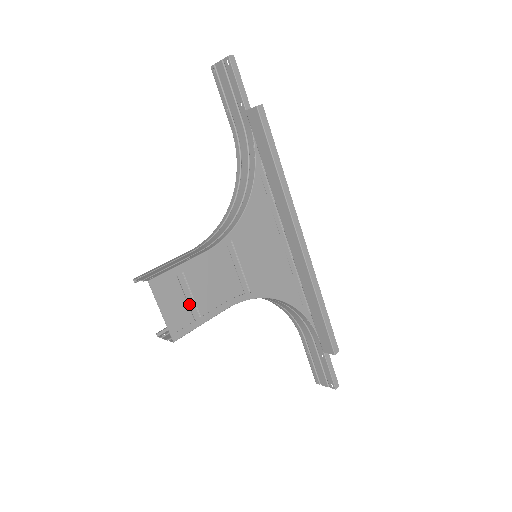
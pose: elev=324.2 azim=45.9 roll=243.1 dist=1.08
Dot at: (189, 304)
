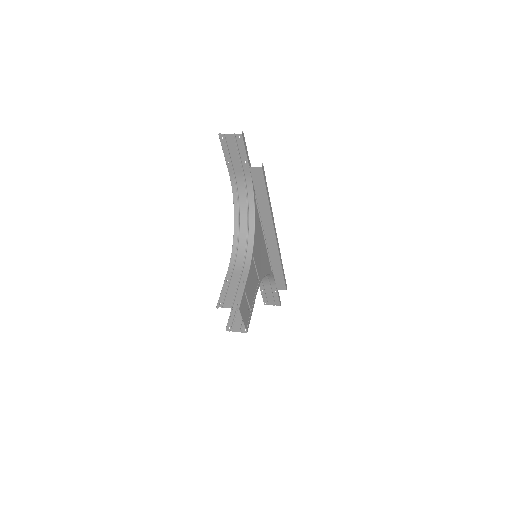
Dot at: (247, 307)
